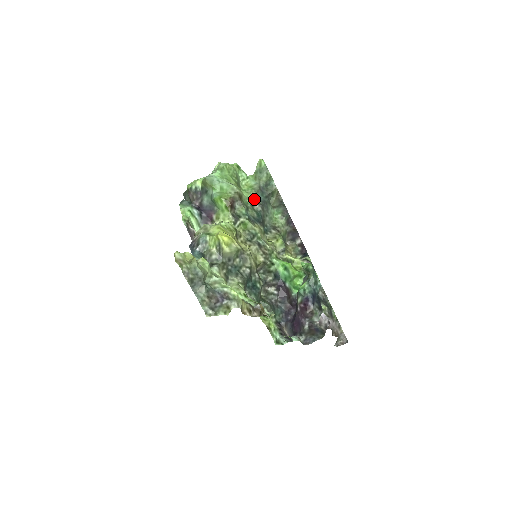
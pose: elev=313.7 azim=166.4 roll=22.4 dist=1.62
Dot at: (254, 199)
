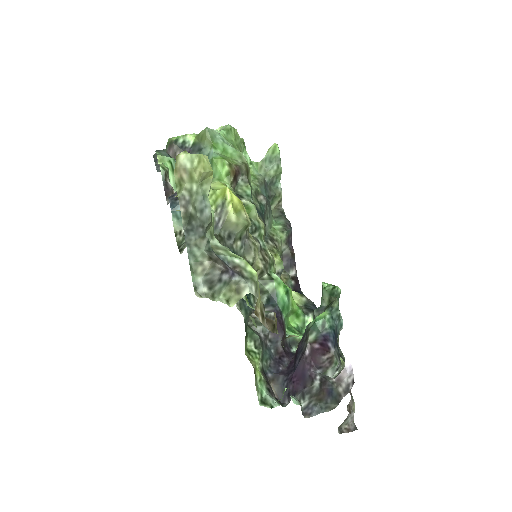
Dot at: occluded
